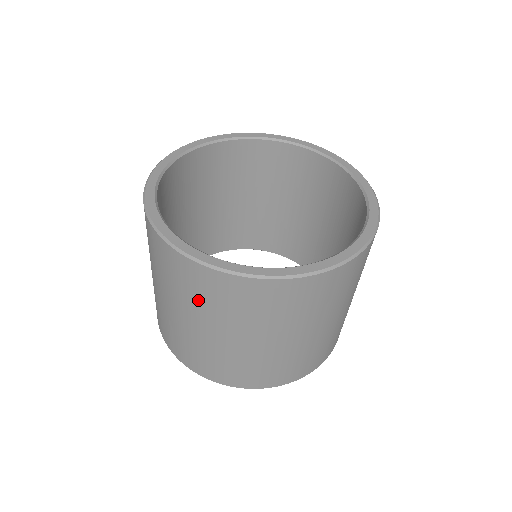
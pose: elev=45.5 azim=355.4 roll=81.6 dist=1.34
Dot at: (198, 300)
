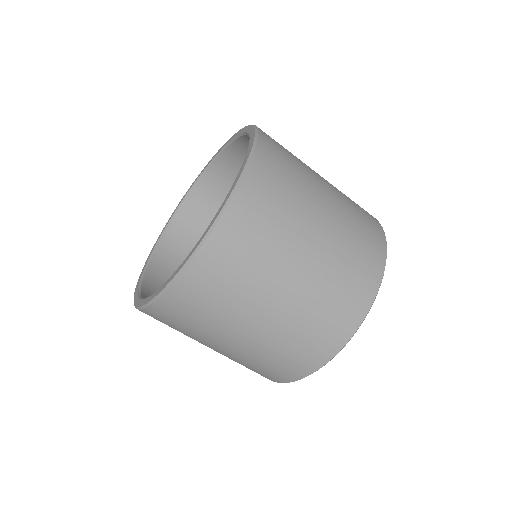
Dot at: (186, 330)
